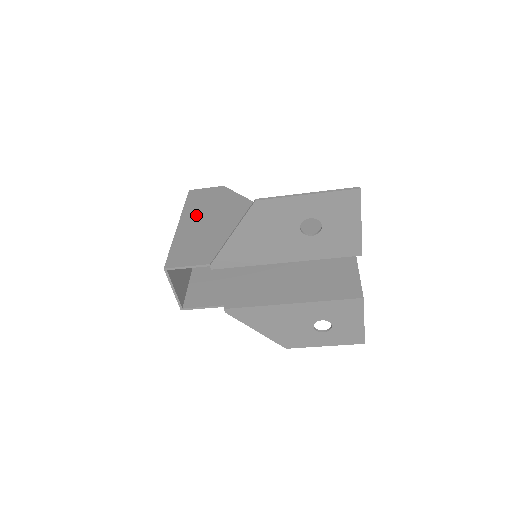
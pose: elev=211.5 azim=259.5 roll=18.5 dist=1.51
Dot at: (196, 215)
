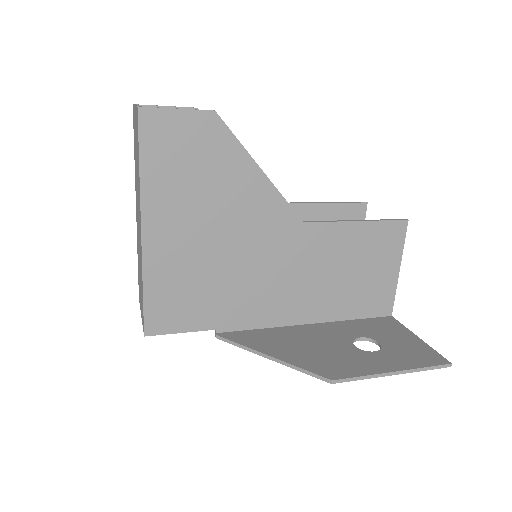
Dot at: (172, 208)
